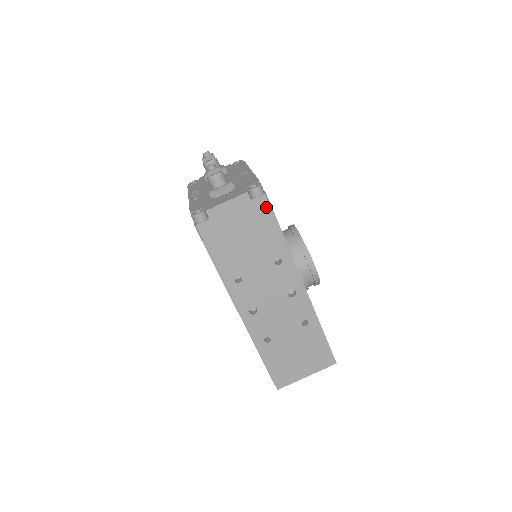
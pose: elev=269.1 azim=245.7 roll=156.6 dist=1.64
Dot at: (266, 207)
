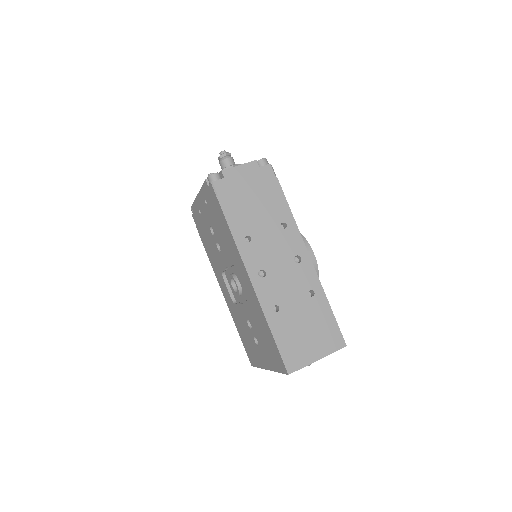
Dot at: (272, 175)
